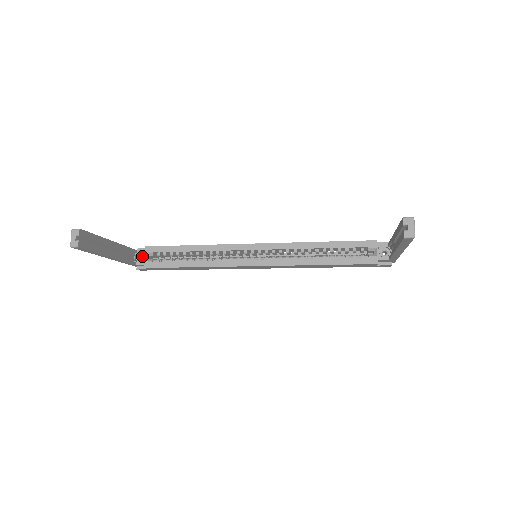
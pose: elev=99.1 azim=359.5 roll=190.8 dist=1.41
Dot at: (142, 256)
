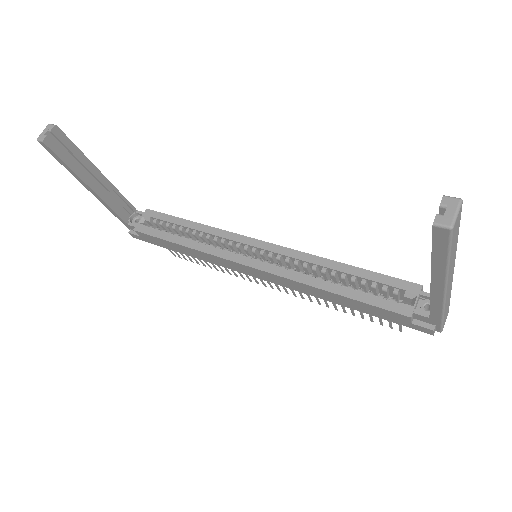
Dot at: (139, 219)
